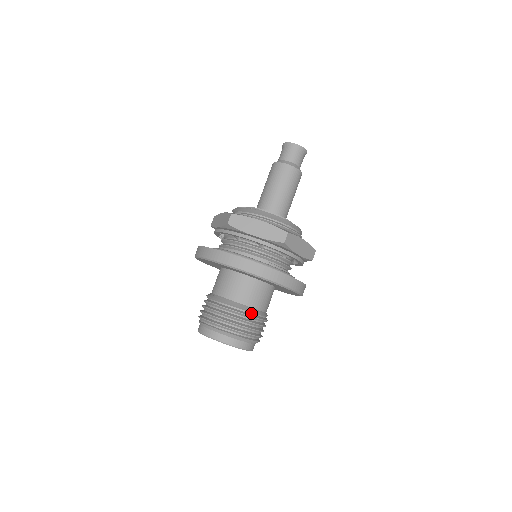
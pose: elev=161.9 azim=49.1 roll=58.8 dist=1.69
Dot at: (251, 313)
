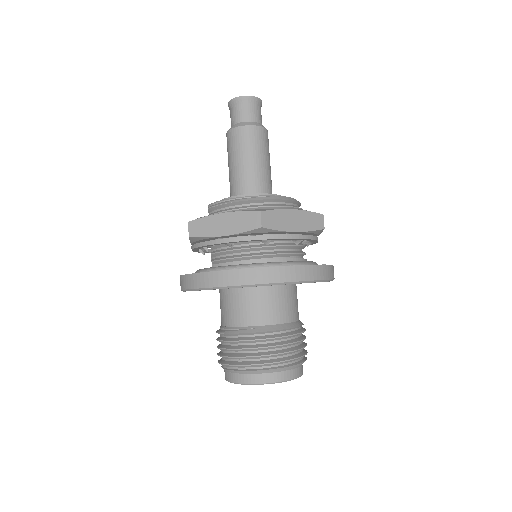
Dot at: (300, 327)
